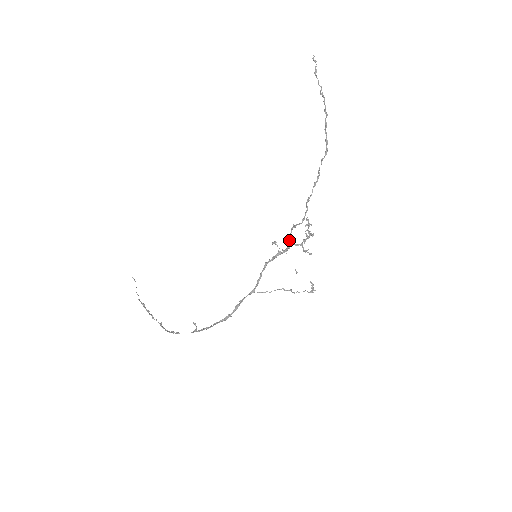
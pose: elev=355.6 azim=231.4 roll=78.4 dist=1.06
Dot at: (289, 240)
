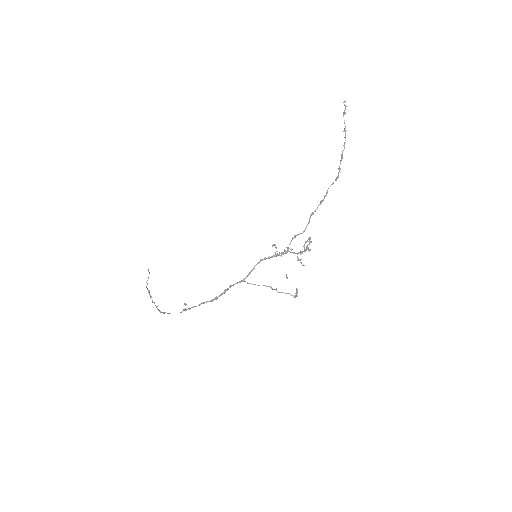
Dot at: (288, 247)
